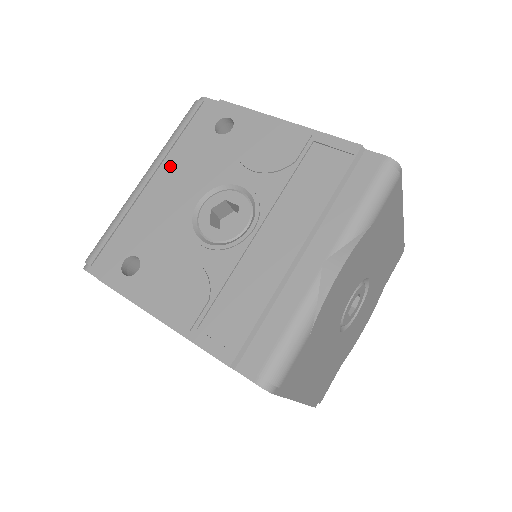
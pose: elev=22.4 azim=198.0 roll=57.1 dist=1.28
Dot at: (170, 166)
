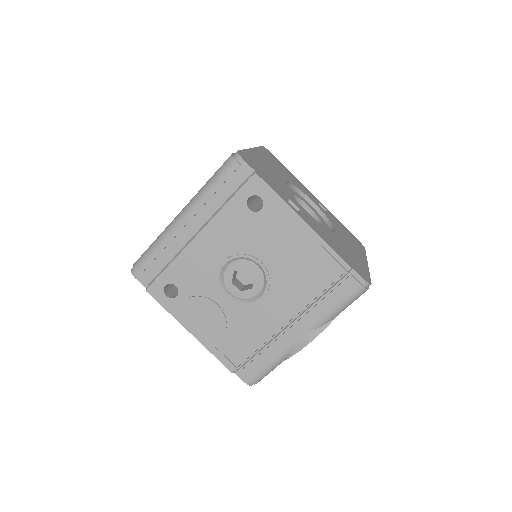
Dot at: (205, 218)
